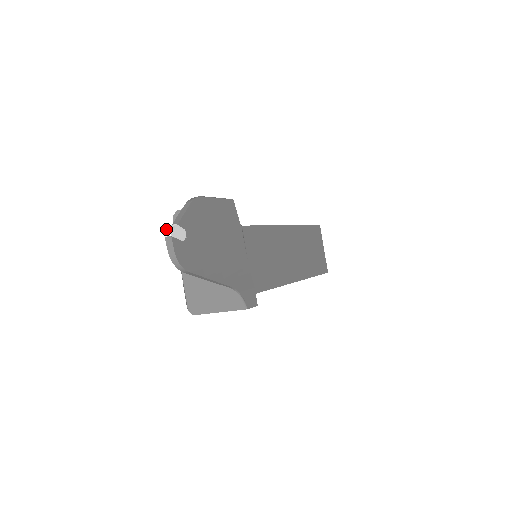
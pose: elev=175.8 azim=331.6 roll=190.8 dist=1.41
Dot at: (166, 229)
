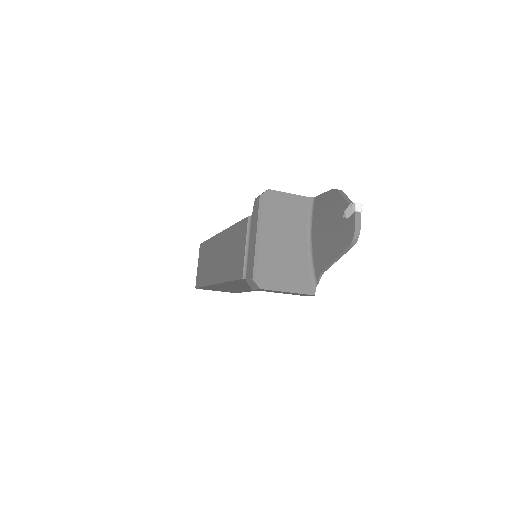
Dot at: (359, 205)
